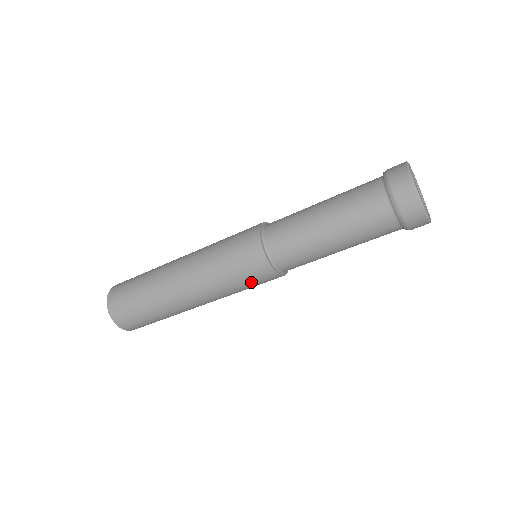
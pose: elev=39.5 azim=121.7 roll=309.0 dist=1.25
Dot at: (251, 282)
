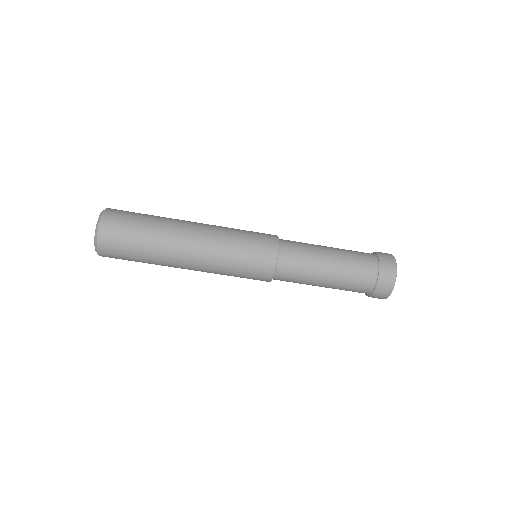
Dot at: (249, 268)
